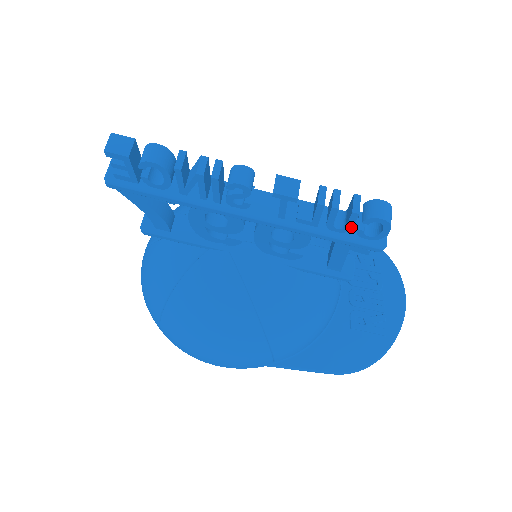
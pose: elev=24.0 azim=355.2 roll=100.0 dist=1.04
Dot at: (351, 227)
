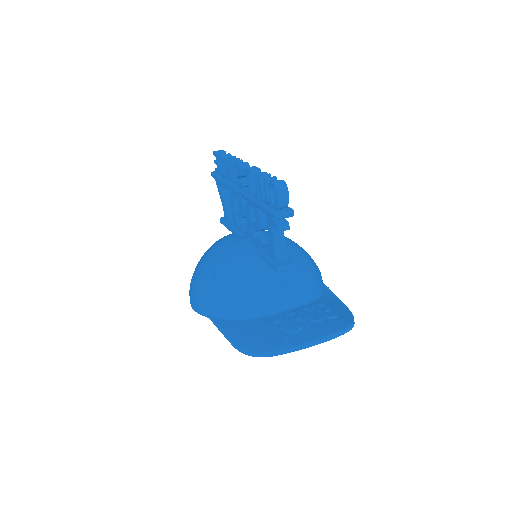
Dot at: (266, 196)
